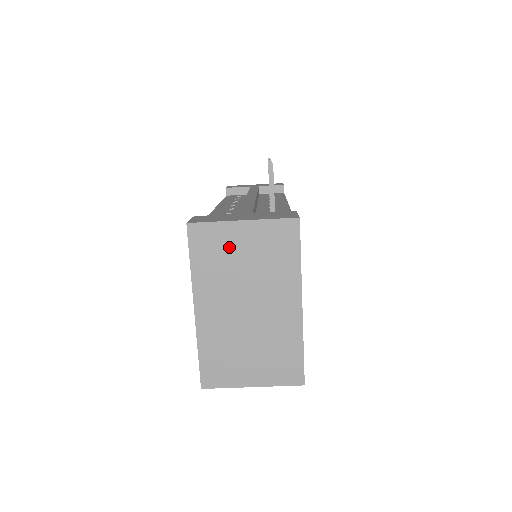
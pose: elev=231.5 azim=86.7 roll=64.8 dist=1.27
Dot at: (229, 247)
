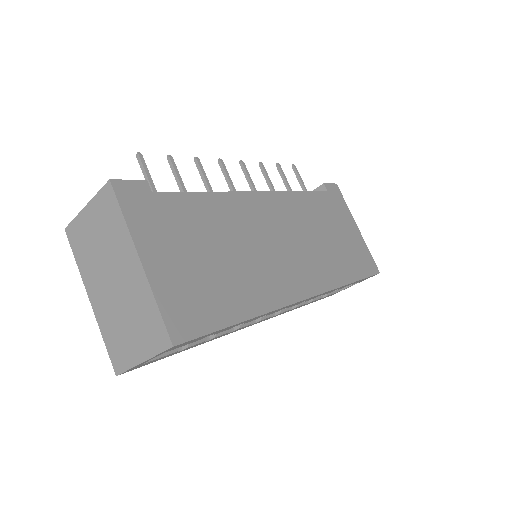
Dot at: (87, 234)
